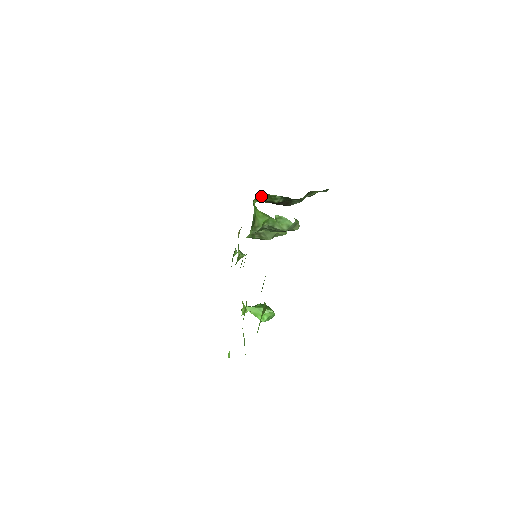
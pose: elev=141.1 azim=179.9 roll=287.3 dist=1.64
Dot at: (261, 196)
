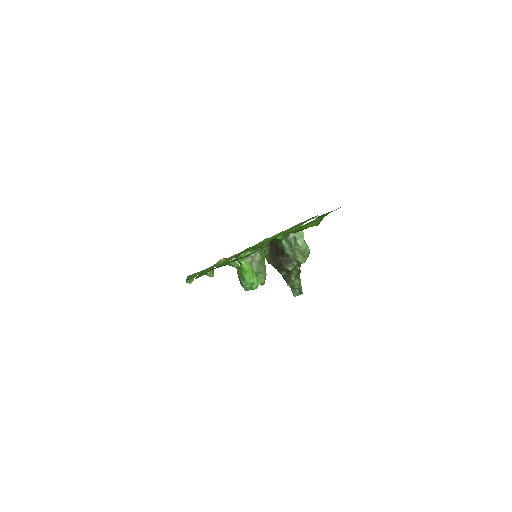
Dot at: occluded
